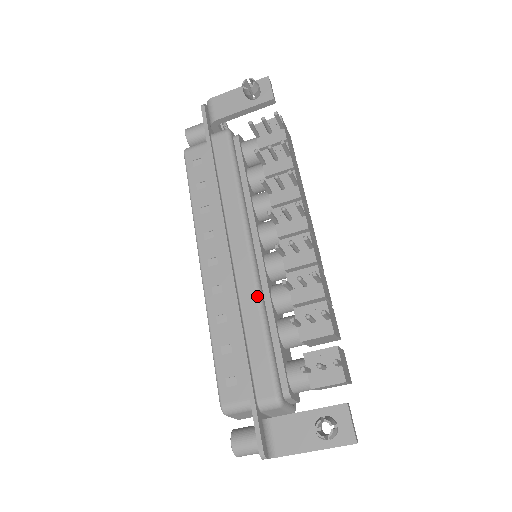
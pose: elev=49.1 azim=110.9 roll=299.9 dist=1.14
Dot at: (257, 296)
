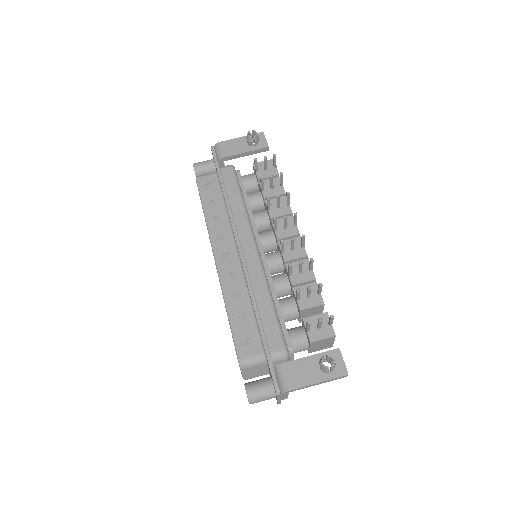
Dot at: (264, 279)
